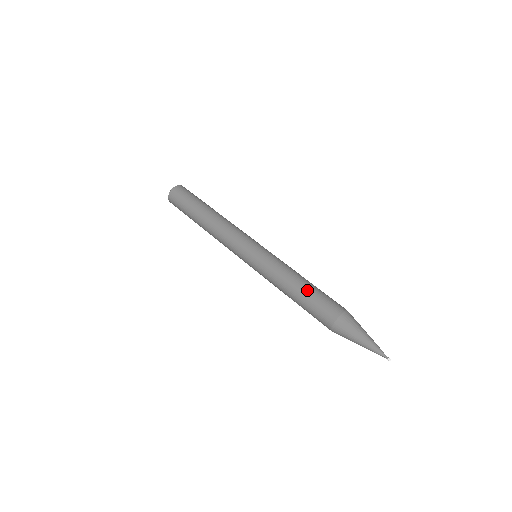
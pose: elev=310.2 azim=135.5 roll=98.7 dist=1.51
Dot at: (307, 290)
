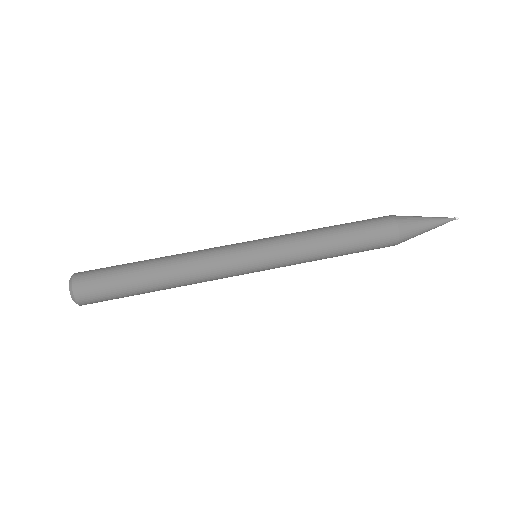
Dot at: (347, 230)
